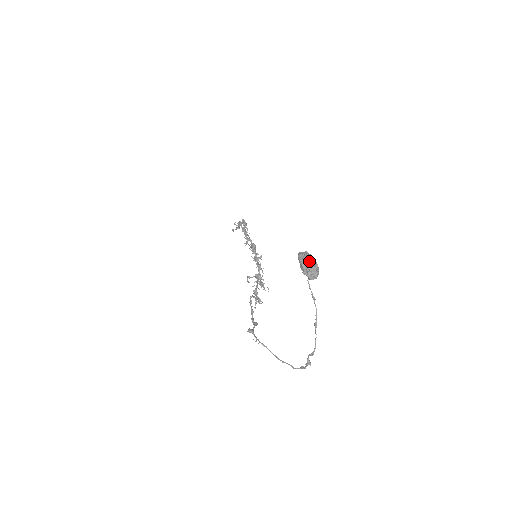
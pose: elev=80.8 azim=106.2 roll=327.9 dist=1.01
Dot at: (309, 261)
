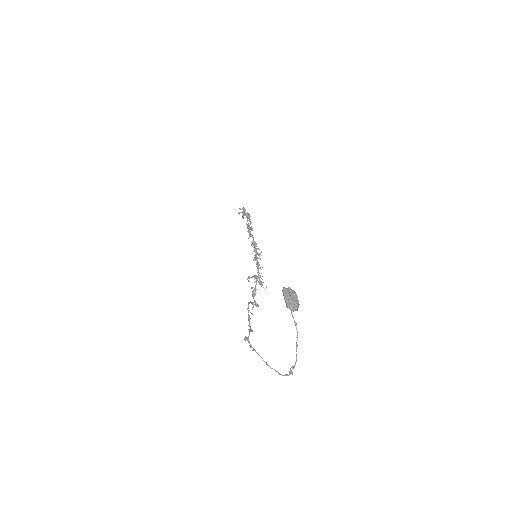
Dot at: (291, 297)
